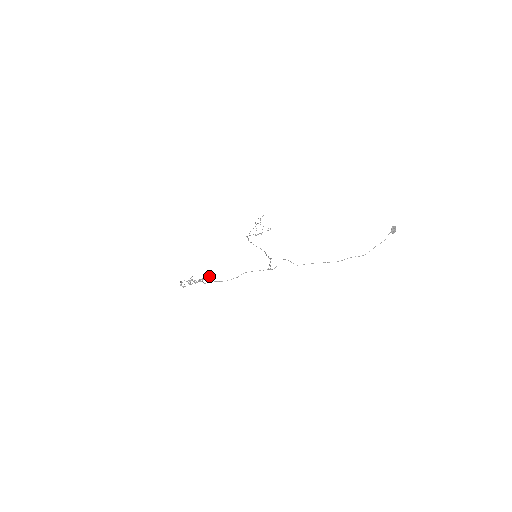
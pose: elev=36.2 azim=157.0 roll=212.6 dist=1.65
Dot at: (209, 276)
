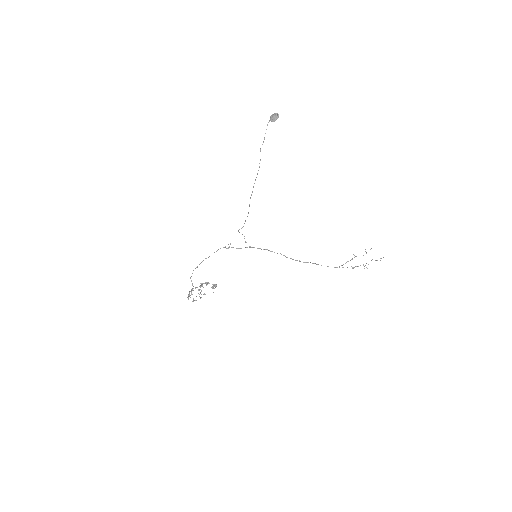
Dot at: (207, 284)
